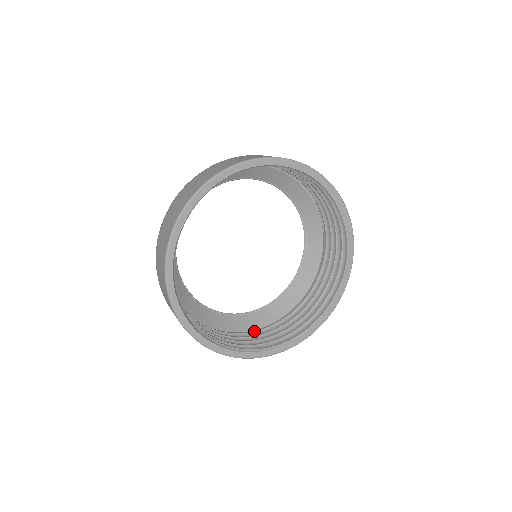
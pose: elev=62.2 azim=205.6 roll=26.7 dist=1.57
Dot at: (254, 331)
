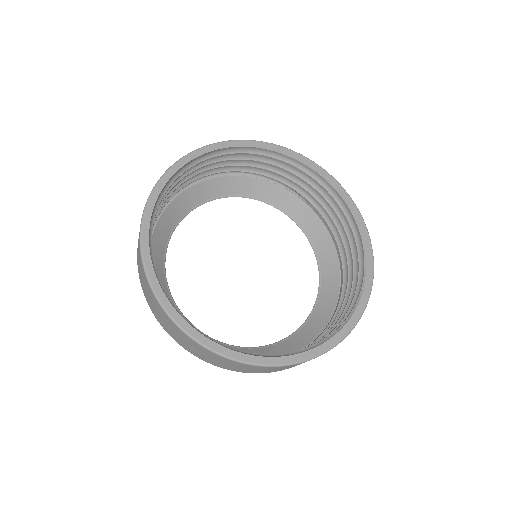
Dot at: (322, 333)
